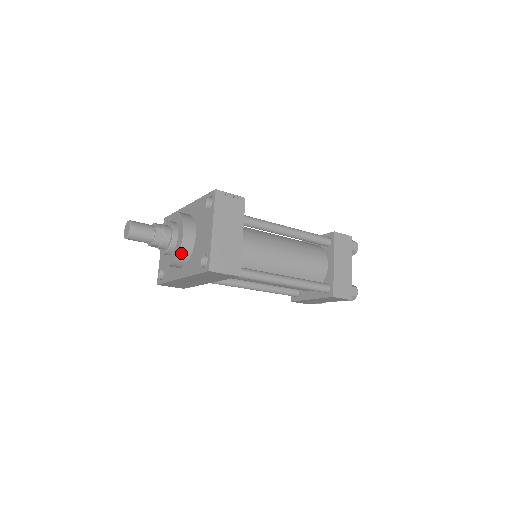
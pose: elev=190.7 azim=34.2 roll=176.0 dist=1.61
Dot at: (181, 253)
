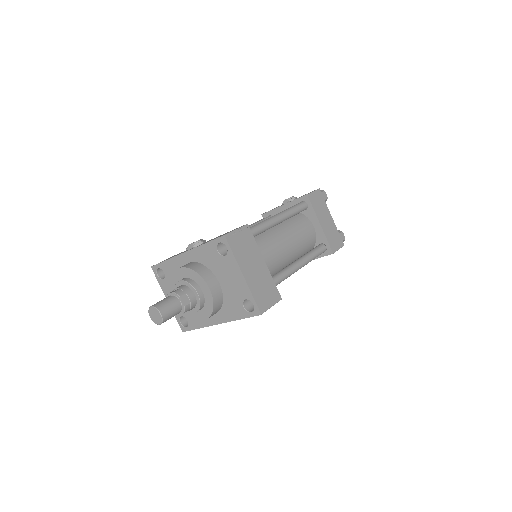
Dot at: (215, 306)
